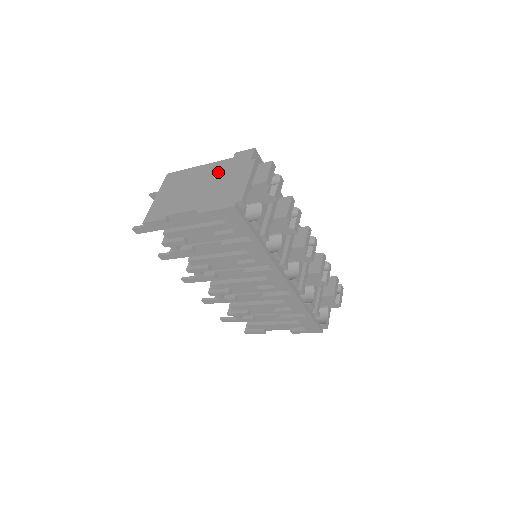
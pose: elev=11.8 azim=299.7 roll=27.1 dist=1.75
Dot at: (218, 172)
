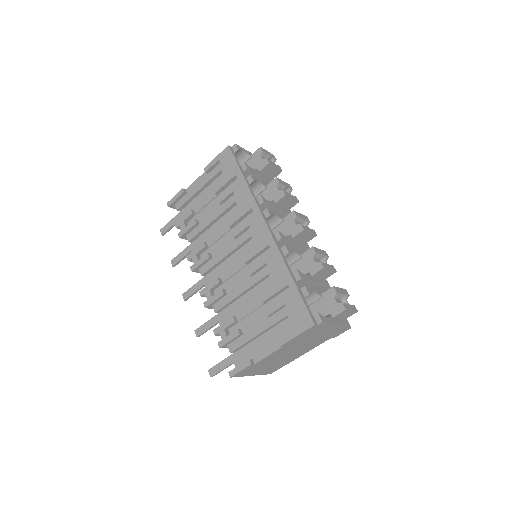
Dot at: occluded
